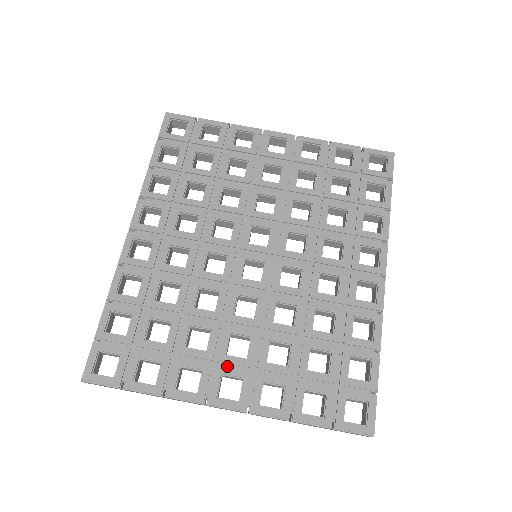
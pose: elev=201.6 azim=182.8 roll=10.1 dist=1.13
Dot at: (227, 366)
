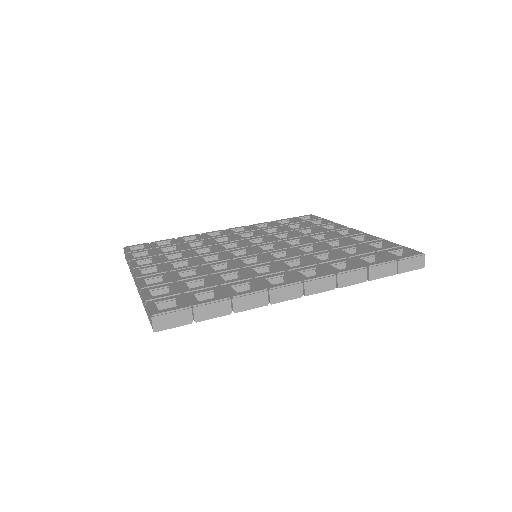
Dot at: (164, 267)
